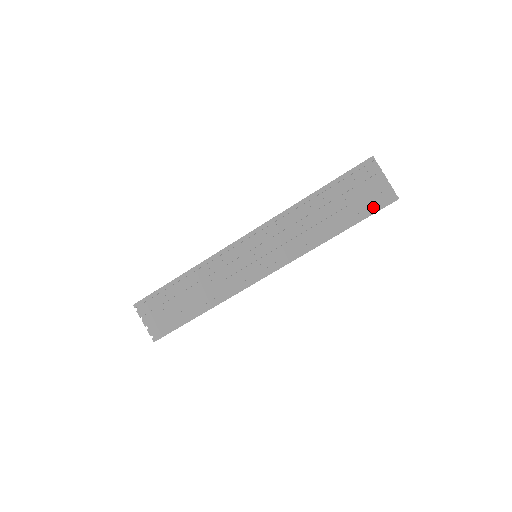
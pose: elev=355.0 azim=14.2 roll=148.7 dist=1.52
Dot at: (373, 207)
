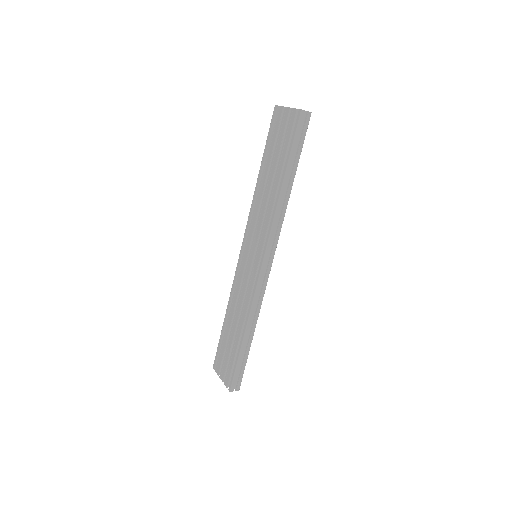
Dot at: occluded
